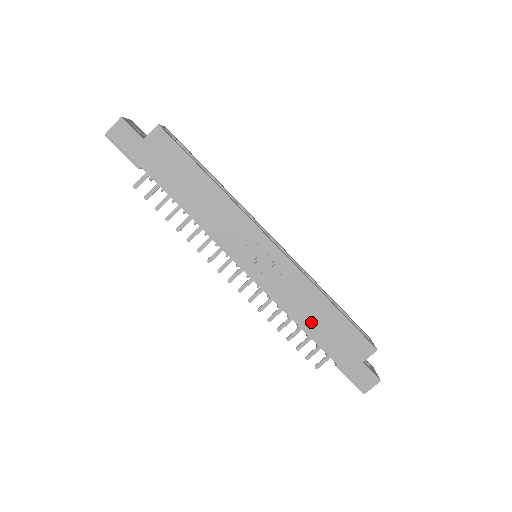
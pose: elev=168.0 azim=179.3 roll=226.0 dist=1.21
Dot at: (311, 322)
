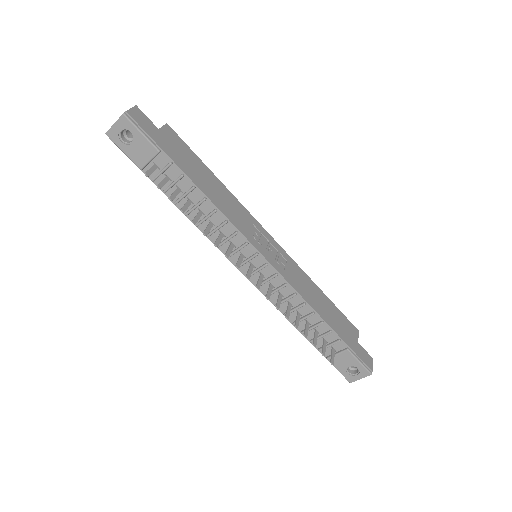
Dot at: (319, 307)
